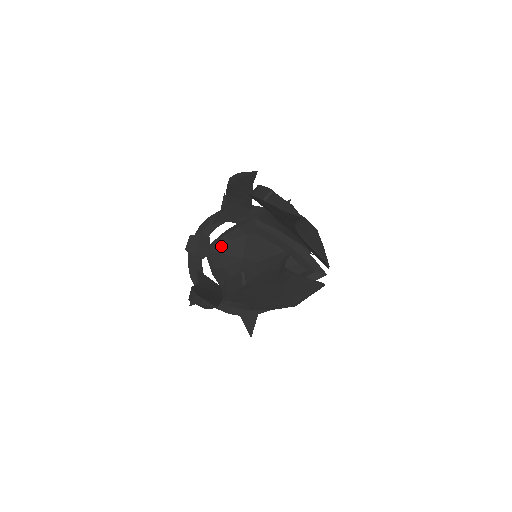
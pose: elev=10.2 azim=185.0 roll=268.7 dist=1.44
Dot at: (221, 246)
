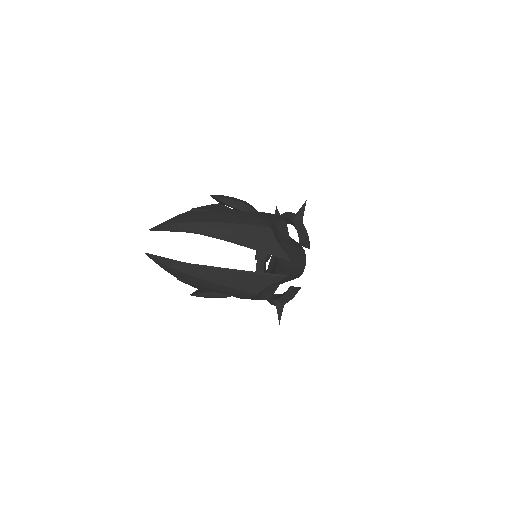
Dot at: occluded
